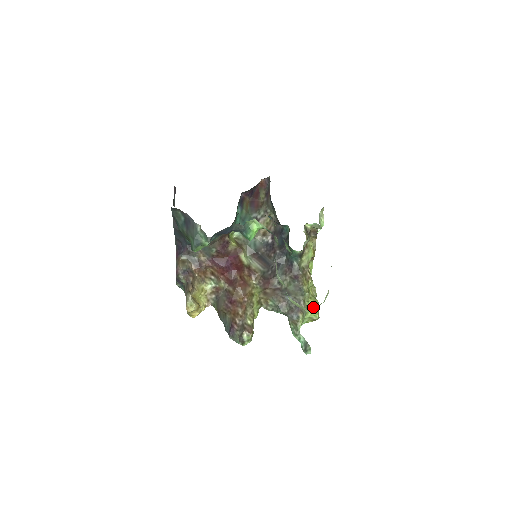
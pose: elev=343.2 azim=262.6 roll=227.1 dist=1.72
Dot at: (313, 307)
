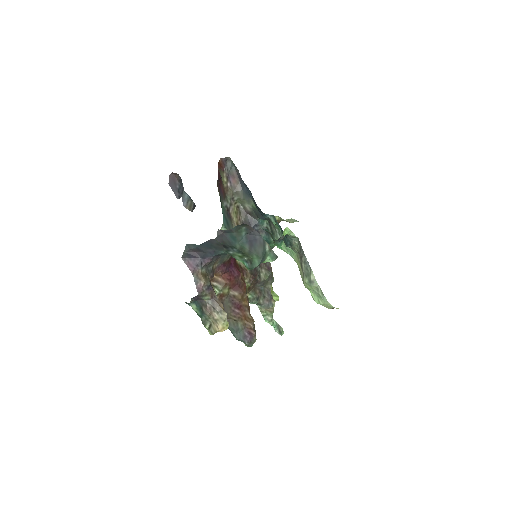
Dot at: (273, 291)
